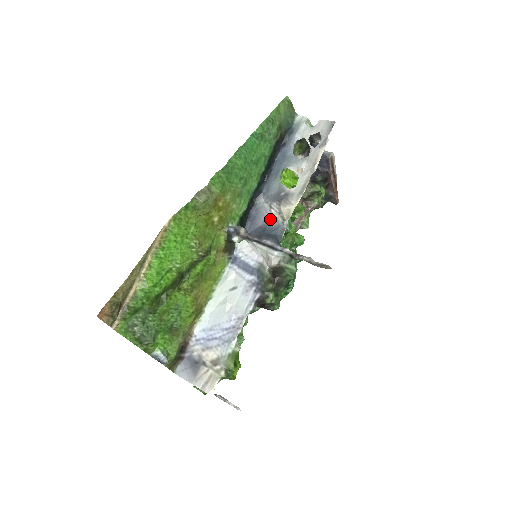
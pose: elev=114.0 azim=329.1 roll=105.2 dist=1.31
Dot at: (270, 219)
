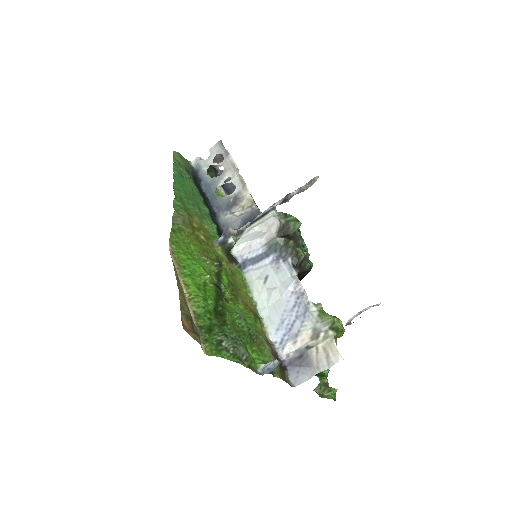
Dot at: (240, 217)
